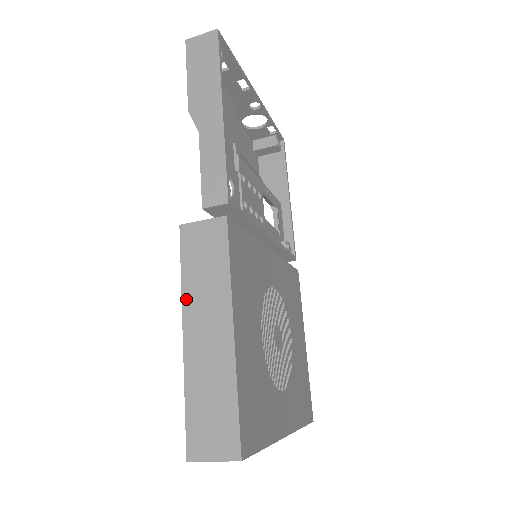
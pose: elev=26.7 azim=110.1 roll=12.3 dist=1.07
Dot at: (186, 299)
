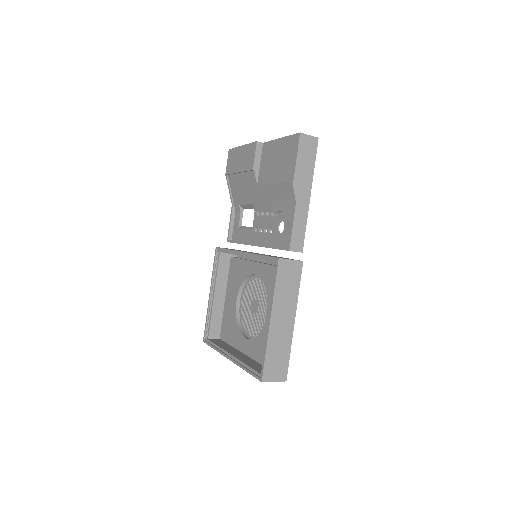
Dot at: (275, 301)
